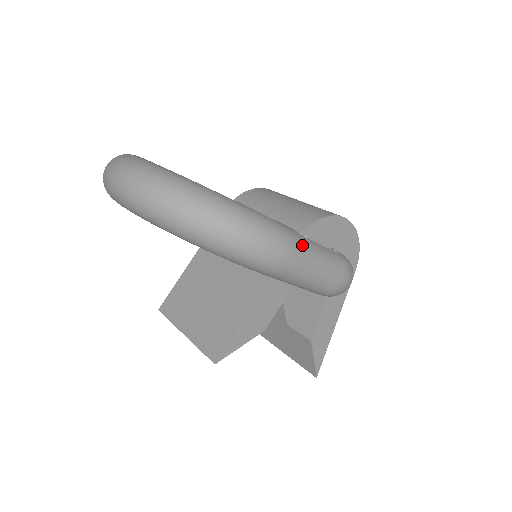
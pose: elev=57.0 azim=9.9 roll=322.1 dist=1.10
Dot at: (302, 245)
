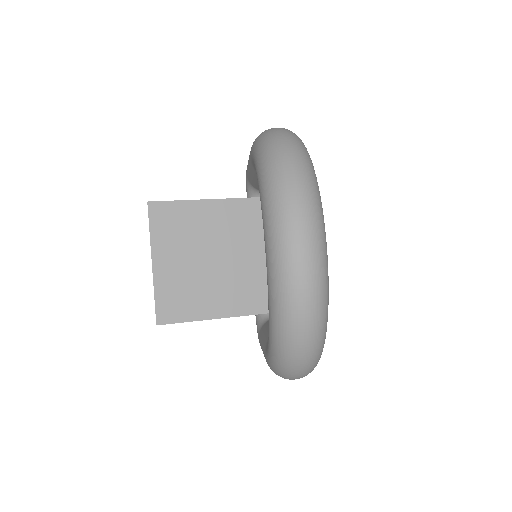
Dot at: occluded
